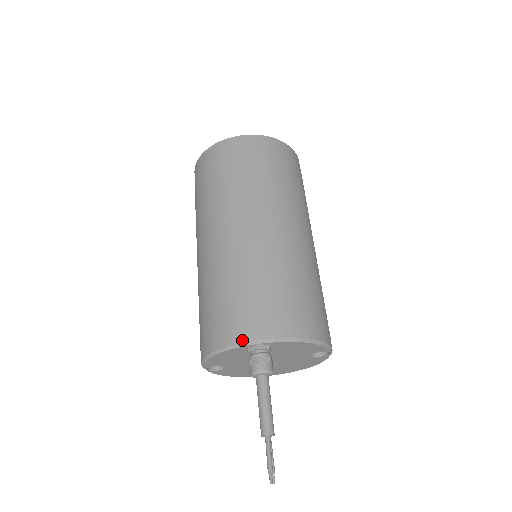
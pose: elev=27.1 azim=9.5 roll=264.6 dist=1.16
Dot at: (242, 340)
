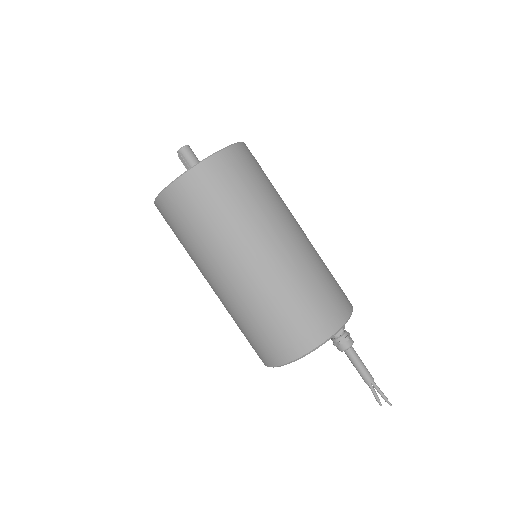
Dot at: (335, 331)
